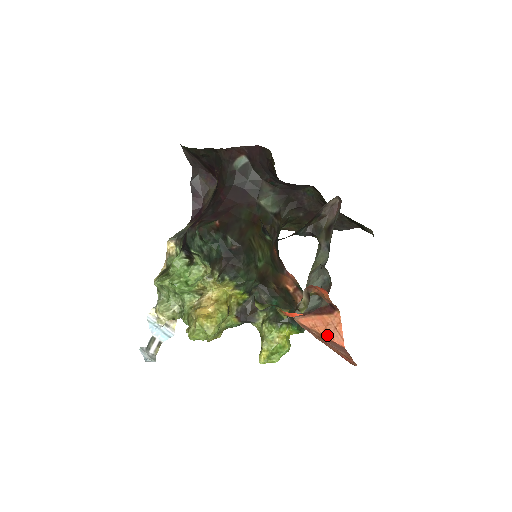
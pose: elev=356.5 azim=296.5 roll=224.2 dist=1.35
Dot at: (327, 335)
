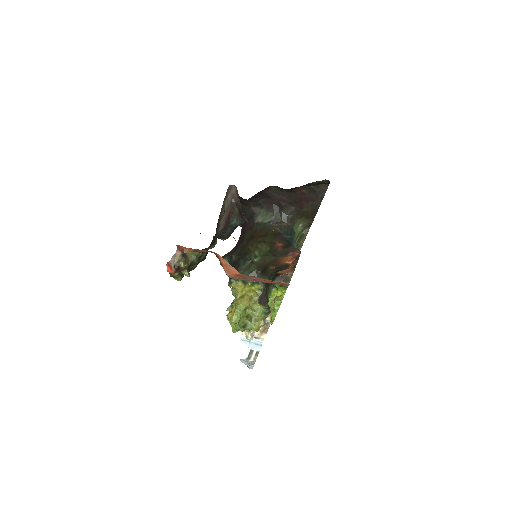
Dot at: (234, 273)
